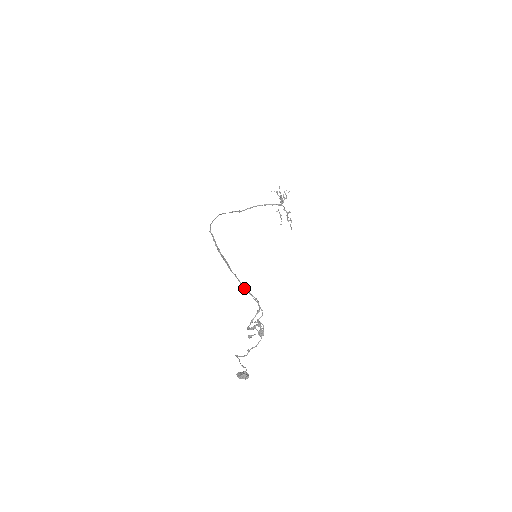
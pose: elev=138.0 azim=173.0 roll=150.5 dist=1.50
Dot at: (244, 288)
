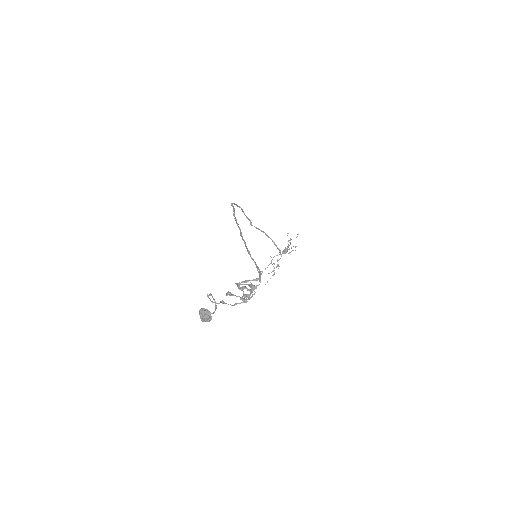
Dot at: occluded
